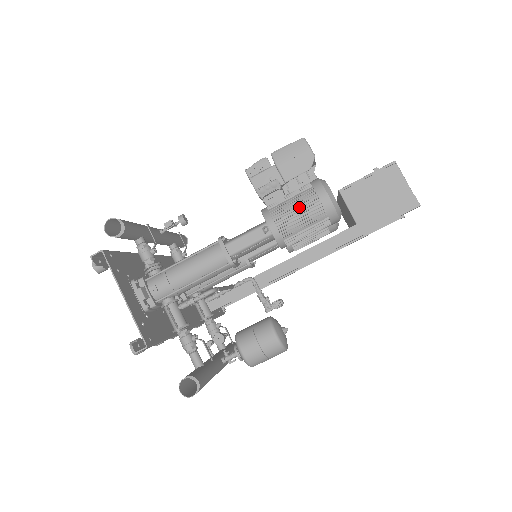
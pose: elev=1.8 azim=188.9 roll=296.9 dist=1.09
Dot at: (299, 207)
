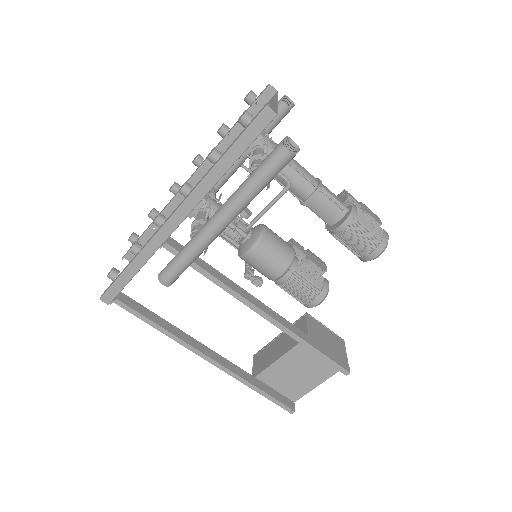
Dot at: occluded
